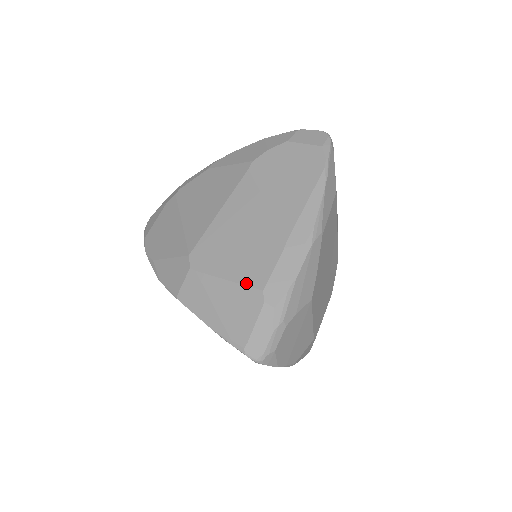
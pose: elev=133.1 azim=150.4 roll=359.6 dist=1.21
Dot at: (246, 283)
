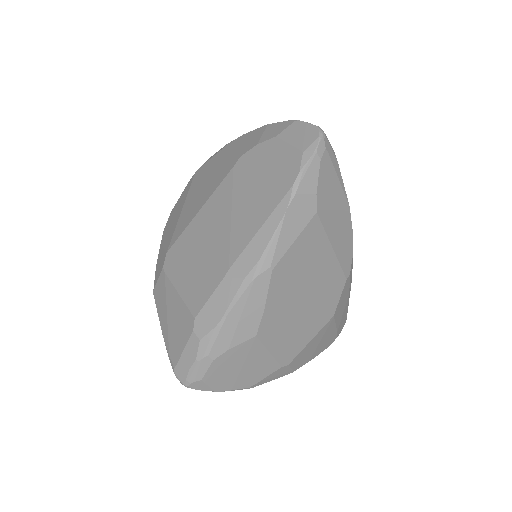
Dot at: (187, 303)
